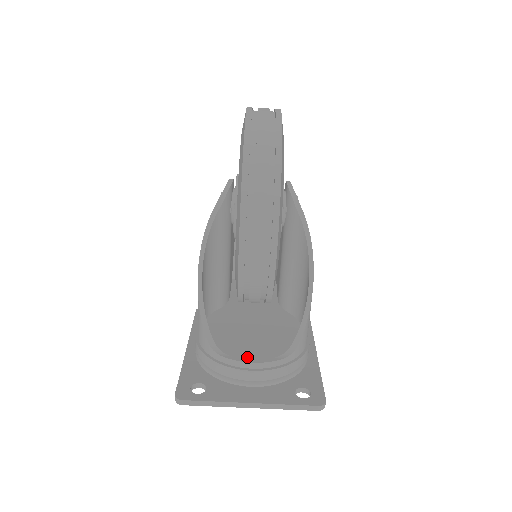
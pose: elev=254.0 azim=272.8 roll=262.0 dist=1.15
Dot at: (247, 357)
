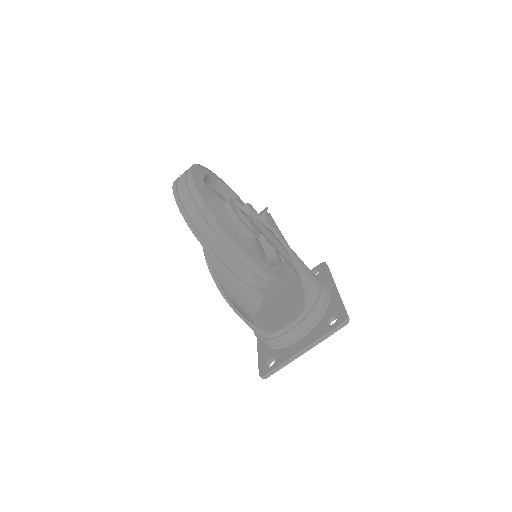
Dot at: (284, 324)
